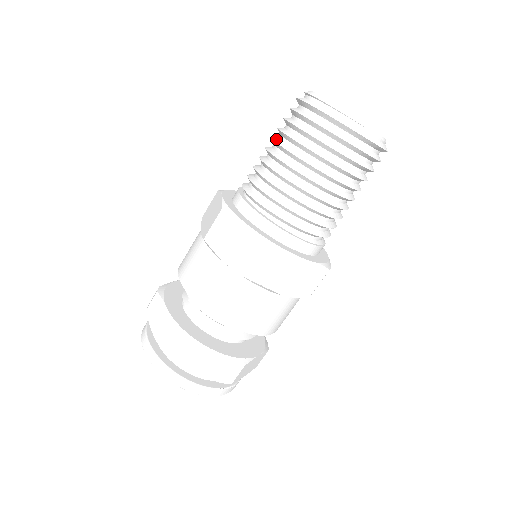
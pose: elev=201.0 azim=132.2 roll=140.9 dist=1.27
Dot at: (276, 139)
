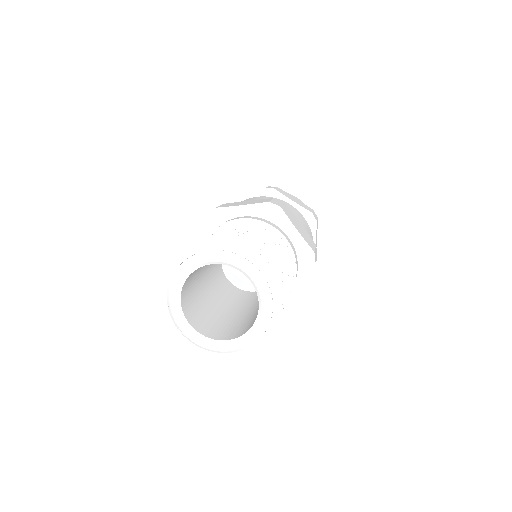
Dot at: occluded
